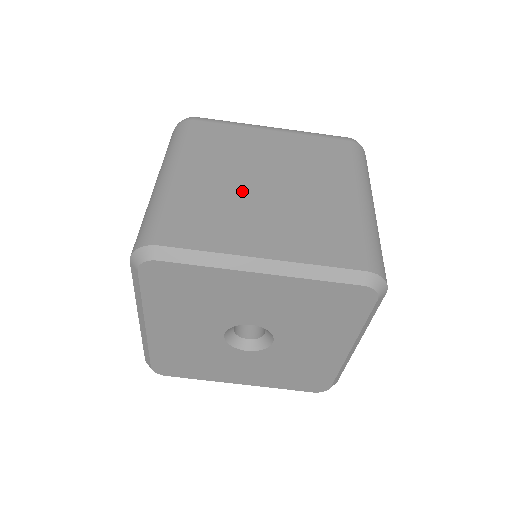
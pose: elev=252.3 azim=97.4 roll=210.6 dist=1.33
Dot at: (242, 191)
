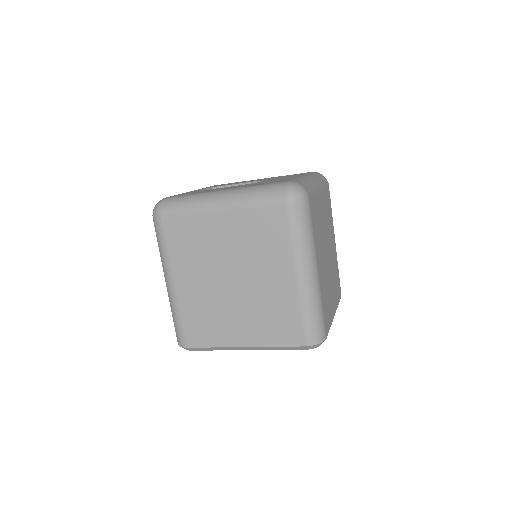
Dot at: (217, 293)
